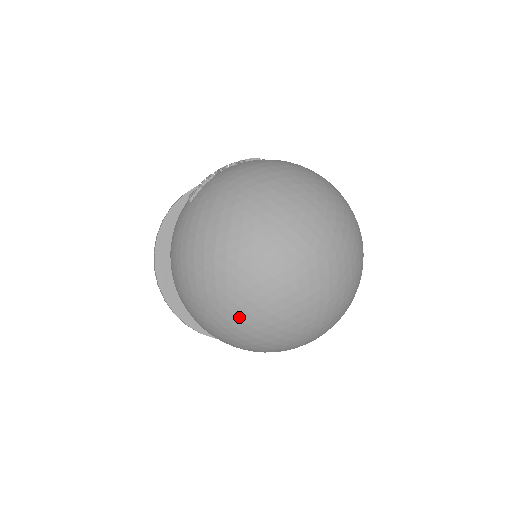
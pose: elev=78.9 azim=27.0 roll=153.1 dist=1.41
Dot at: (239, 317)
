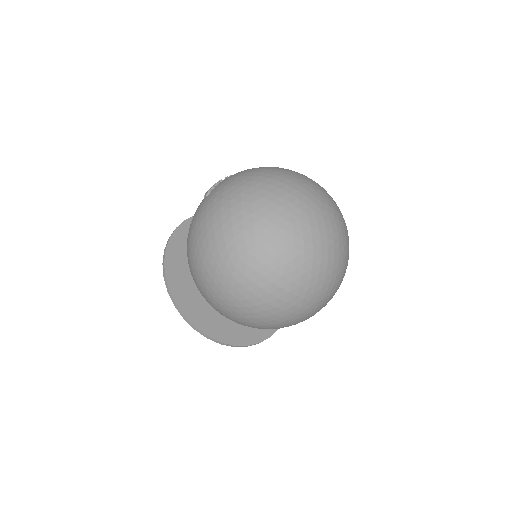
Dot at: (266, 264)
